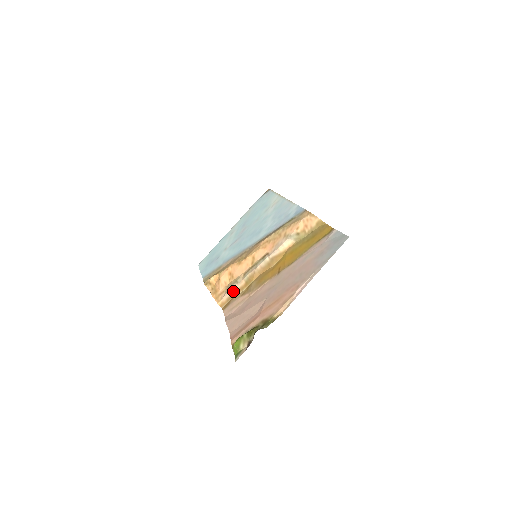
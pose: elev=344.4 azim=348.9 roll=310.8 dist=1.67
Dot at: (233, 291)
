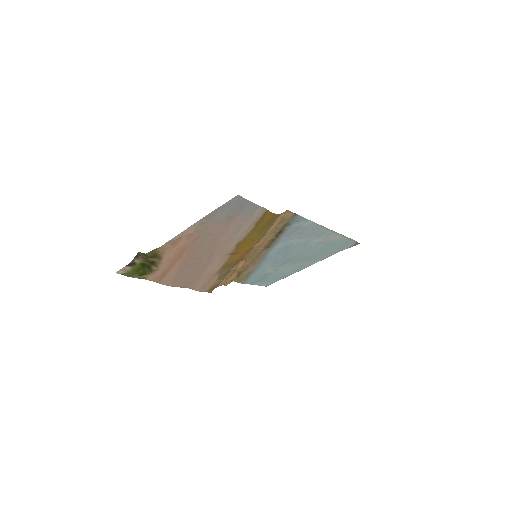
Dot at: occluded
